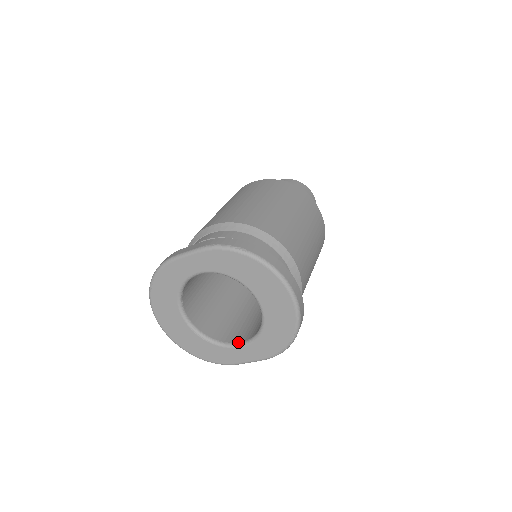
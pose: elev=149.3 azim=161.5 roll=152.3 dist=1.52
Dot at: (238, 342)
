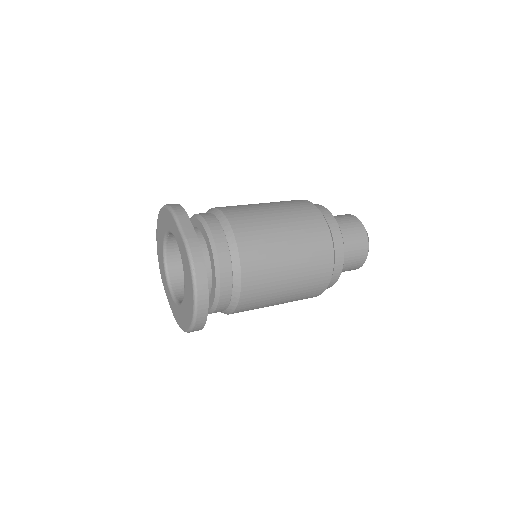
Dot at: (172, 288)
